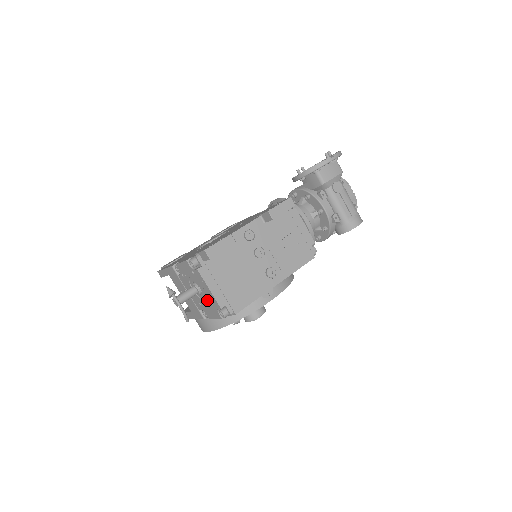
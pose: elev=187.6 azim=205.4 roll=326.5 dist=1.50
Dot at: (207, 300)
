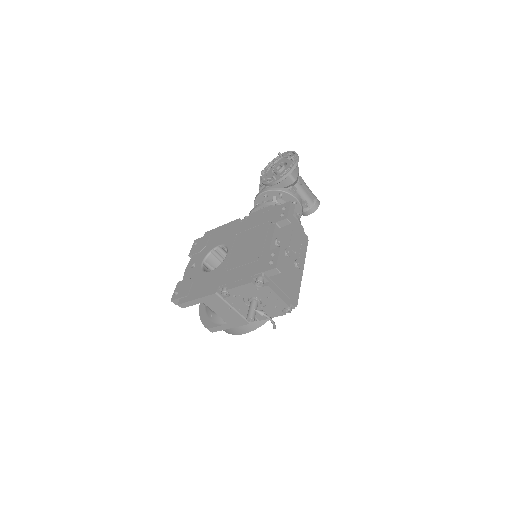
Dot at: (269, 306)
